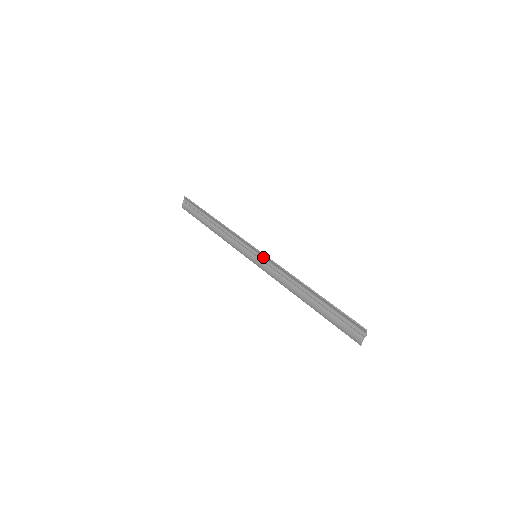
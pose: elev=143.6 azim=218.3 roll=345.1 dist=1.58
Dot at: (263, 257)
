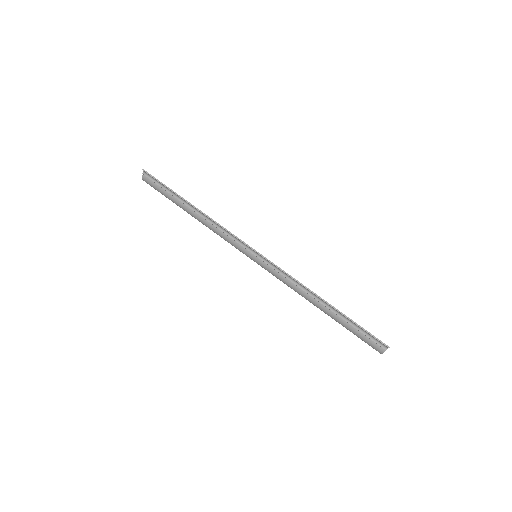
Dot at: (265, 260)
